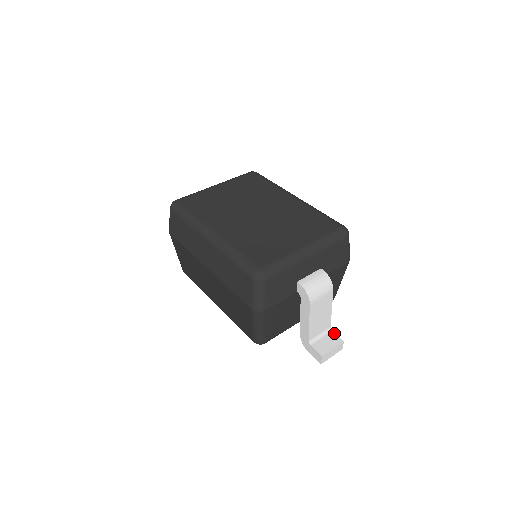
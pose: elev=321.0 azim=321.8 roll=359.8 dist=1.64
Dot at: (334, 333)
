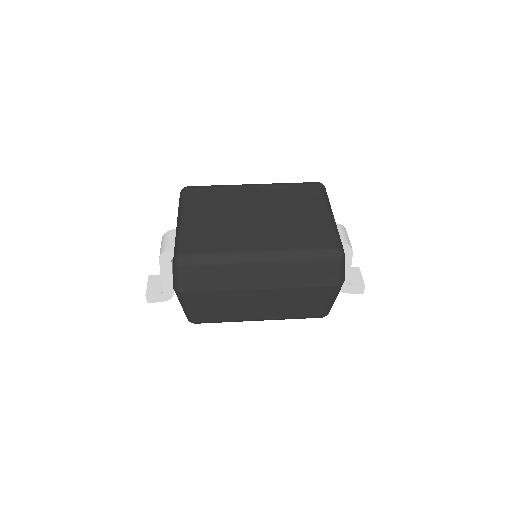
Dot at: occluded
